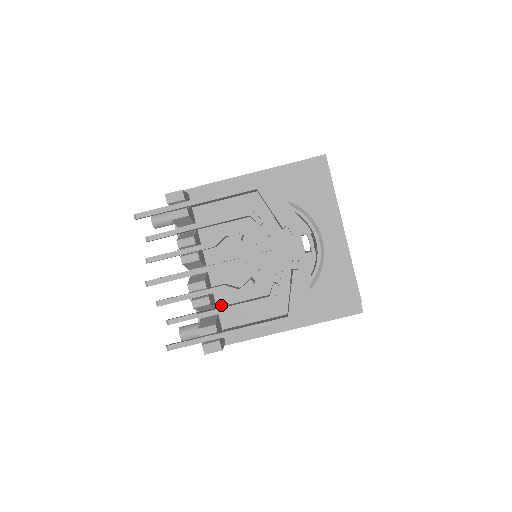
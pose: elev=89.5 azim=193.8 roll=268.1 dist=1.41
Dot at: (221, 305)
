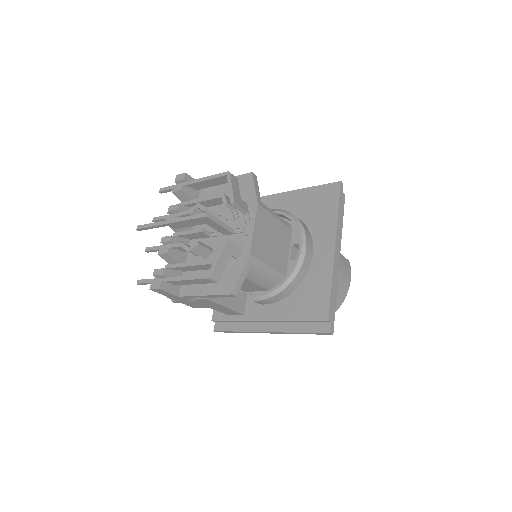
Dot at: occluded
